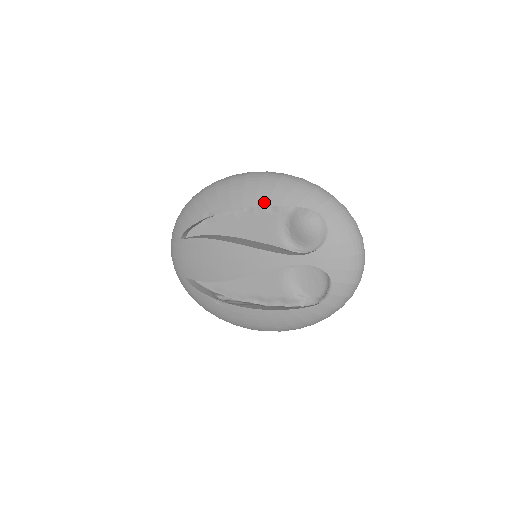
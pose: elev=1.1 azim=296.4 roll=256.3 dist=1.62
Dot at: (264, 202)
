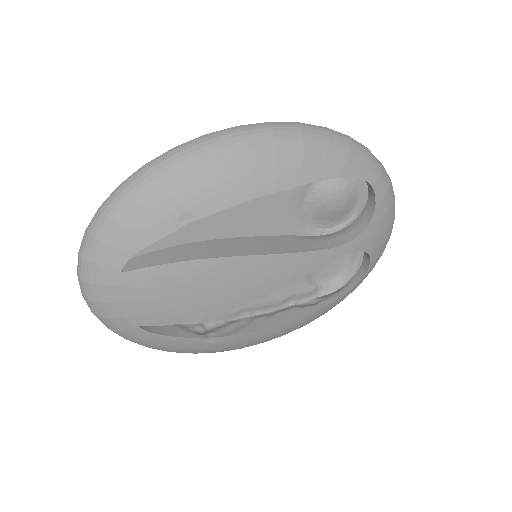
Dot at: (293, 181)
